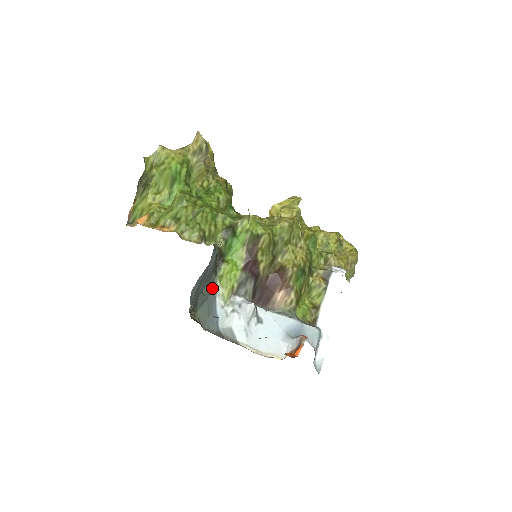
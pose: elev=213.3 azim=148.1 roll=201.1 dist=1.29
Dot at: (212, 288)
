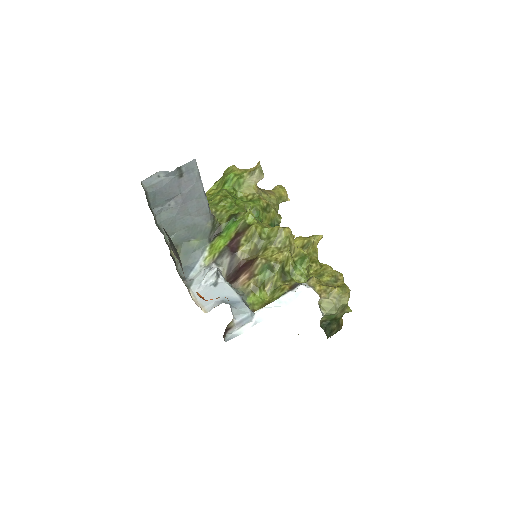
Dot at: (201, 249)
